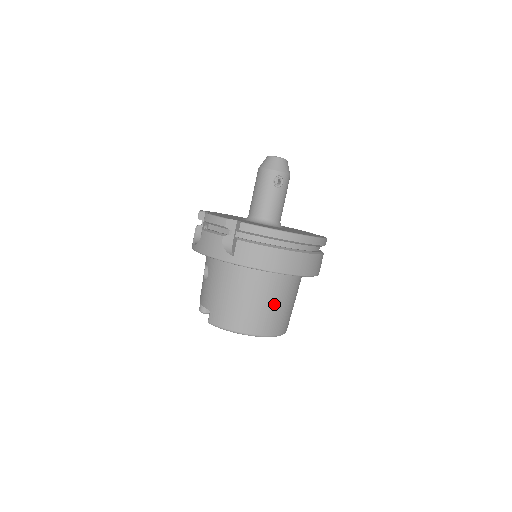
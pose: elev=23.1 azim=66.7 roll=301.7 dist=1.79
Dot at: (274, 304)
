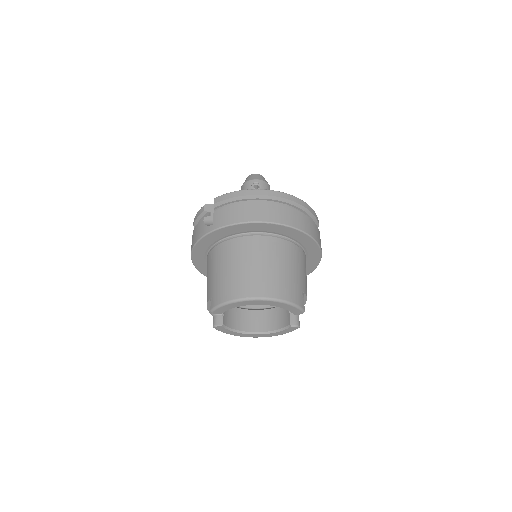
Dot at: (268, 264)
